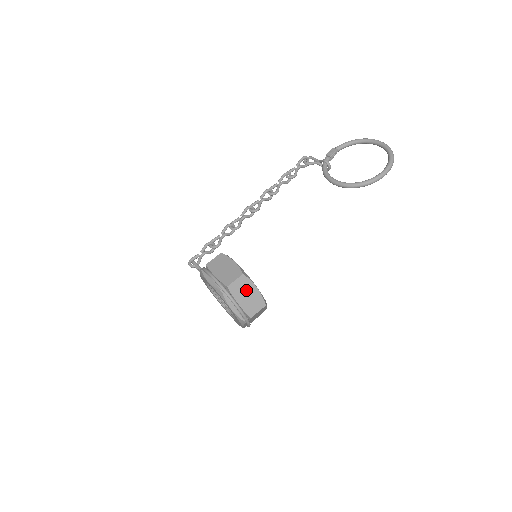
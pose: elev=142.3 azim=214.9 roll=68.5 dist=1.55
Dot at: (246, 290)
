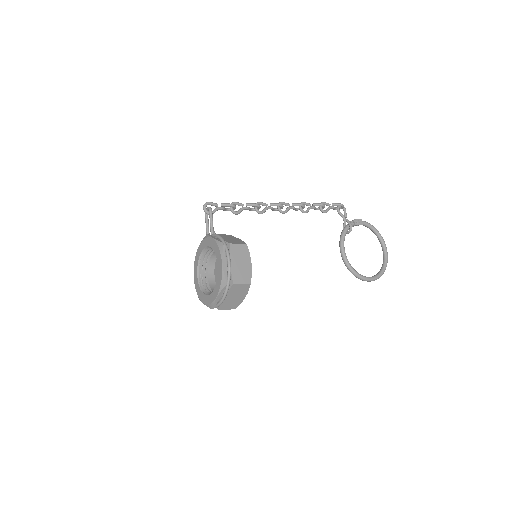
Dot at: (239, 293)
